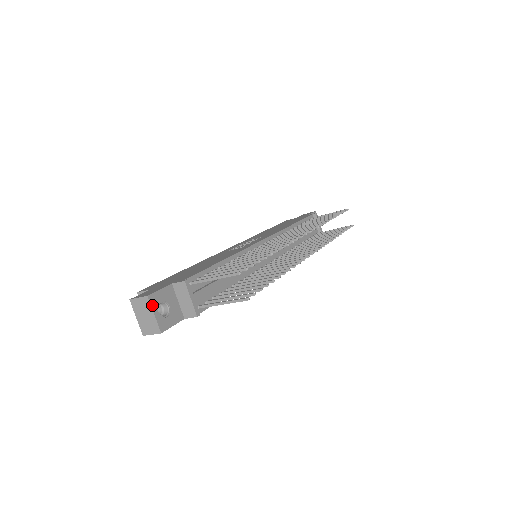
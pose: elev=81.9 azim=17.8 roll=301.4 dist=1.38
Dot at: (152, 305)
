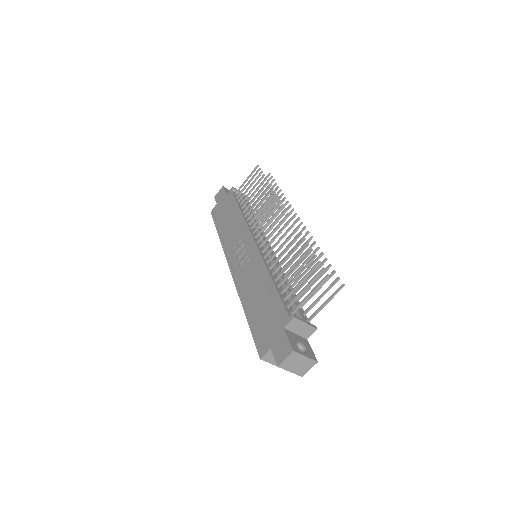
Dot at: (299, 353)
